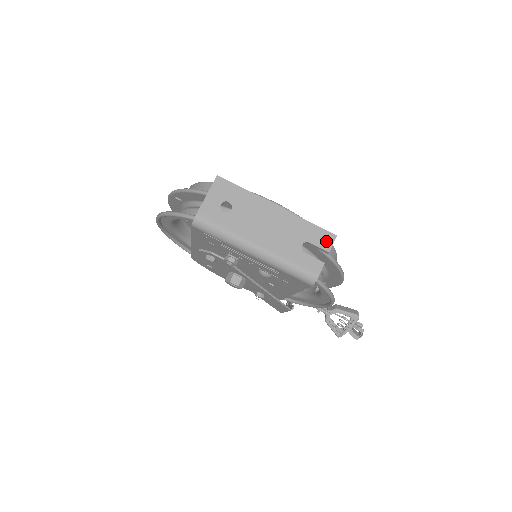
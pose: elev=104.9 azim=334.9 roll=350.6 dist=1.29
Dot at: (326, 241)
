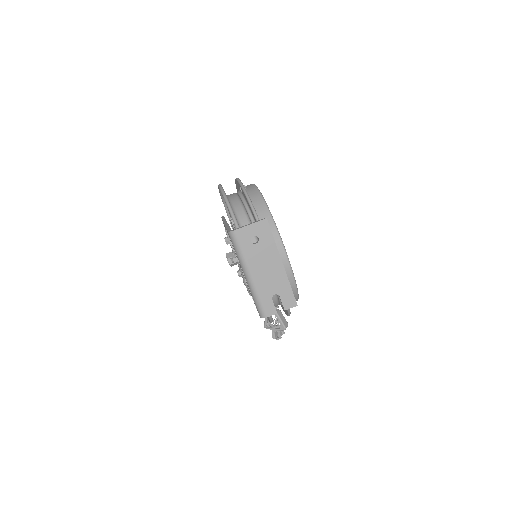
Dot at: (289, 303)
